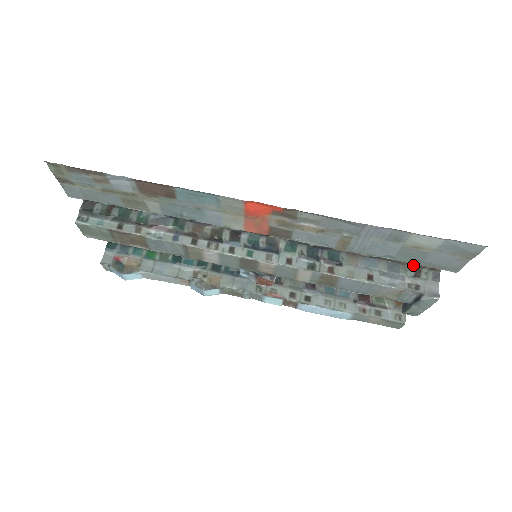
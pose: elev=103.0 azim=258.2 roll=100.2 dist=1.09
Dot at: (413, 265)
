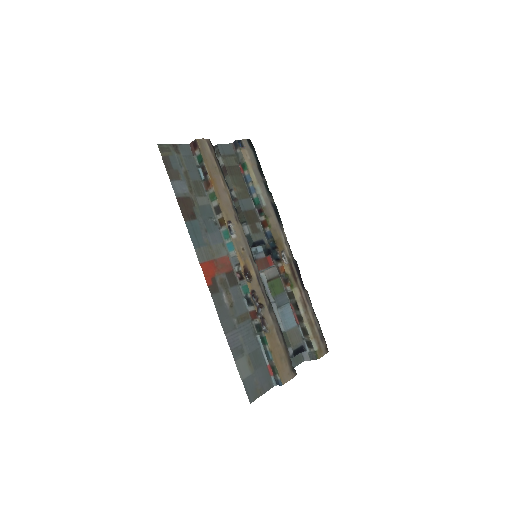
Dot at: (289, 357)
